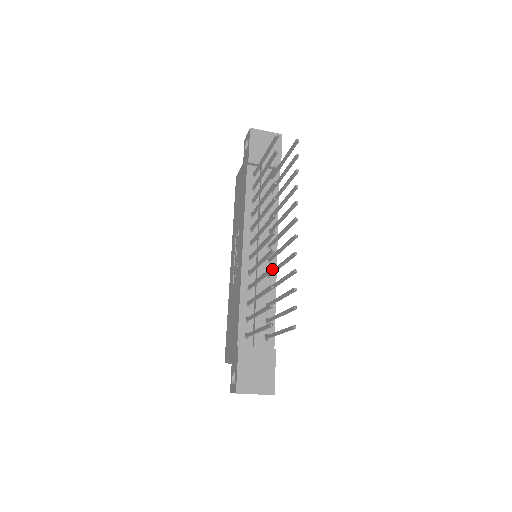
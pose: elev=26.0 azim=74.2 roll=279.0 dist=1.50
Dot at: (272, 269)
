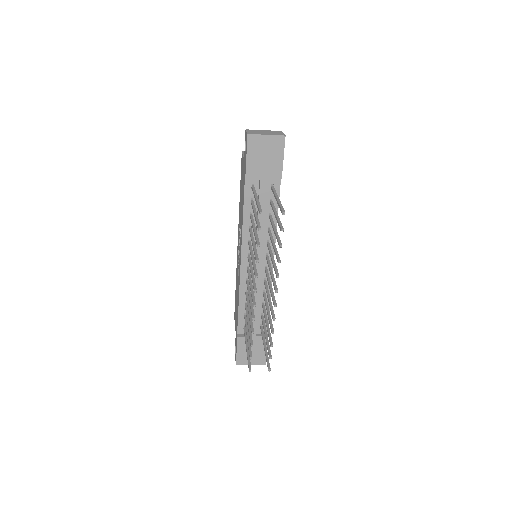
Dot at: occluded
